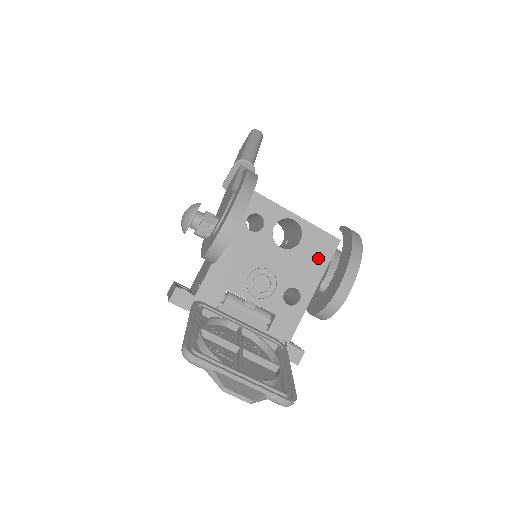
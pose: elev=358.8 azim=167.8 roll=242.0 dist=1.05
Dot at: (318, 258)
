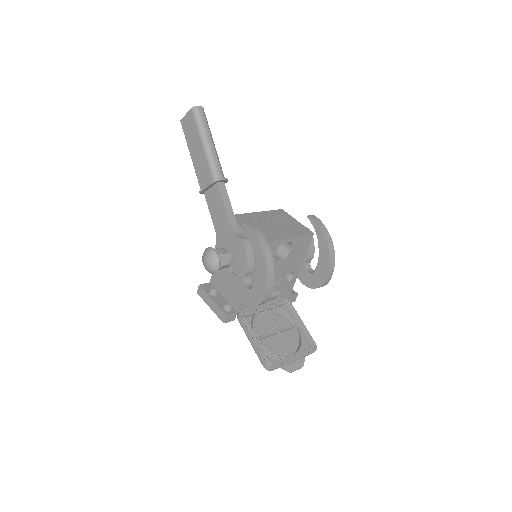
Dot at: (302, 251)
